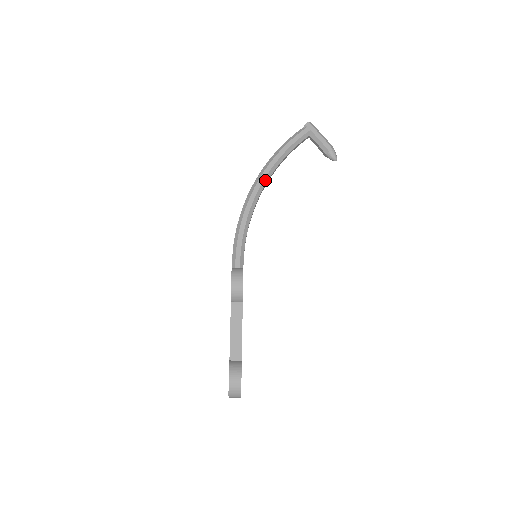
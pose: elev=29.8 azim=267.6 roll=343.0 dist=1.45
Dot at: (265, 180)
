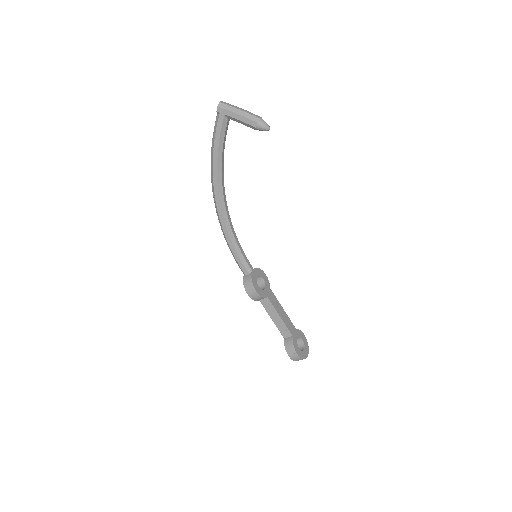
Dot at: (220, 190)
